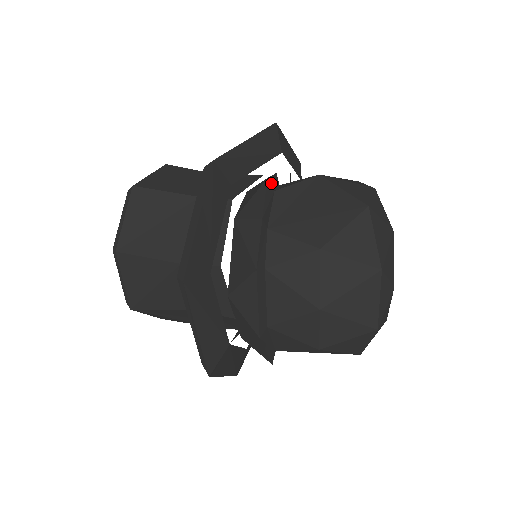
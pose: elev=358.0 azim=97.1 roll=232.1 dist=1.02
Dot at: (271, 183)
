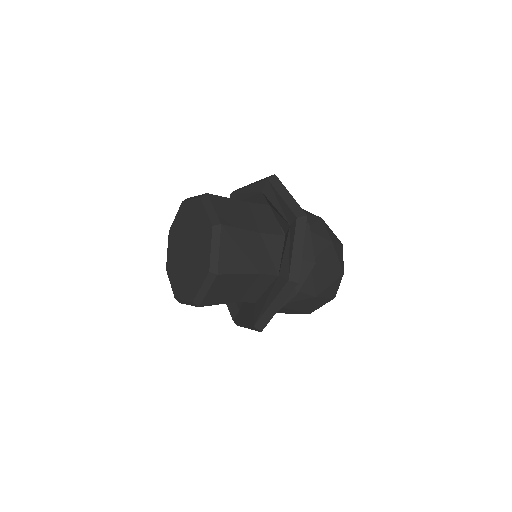
Dot at: occluded
